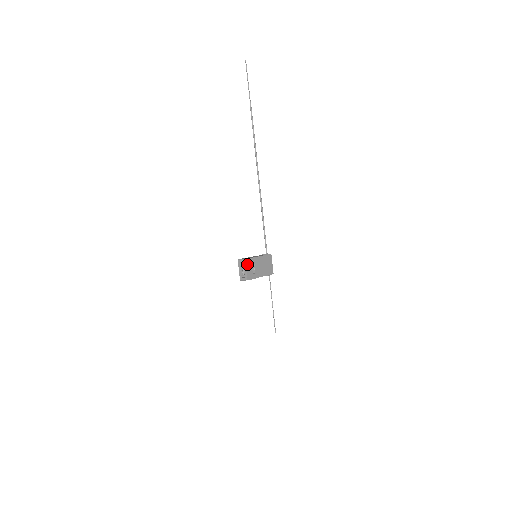
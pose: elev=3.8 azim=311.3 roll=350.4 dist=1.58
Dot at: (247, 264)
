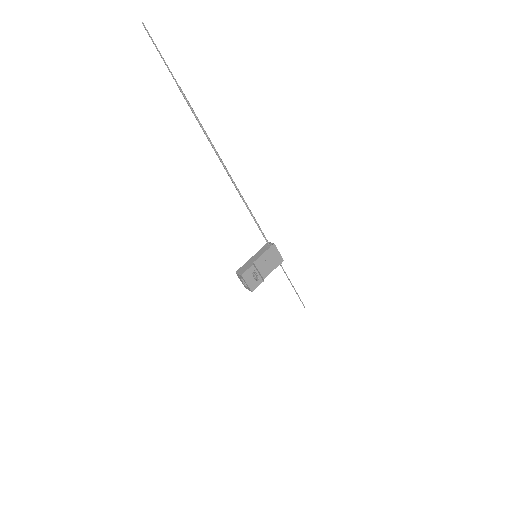
Dot at: (246, 278)
